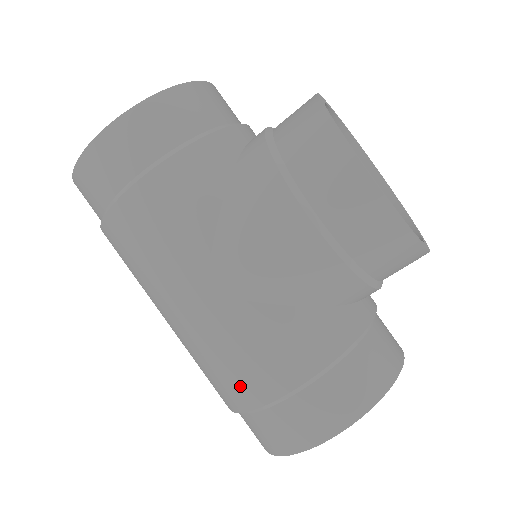
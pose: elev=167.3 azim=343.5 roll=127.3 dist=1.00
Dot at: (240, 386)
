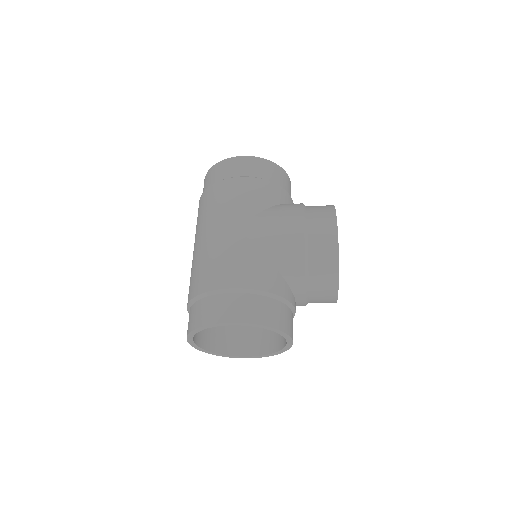
Dot at: (217, 275)
